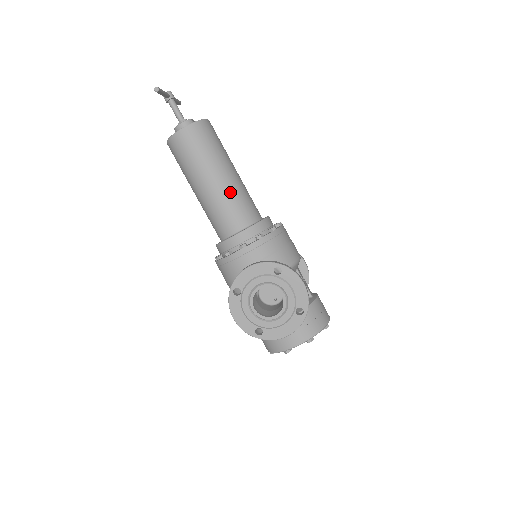
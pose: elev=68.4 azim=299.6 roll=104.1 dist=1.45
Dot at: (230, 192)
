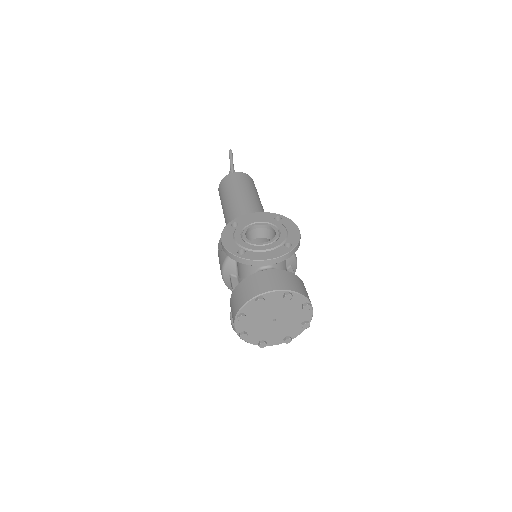
Dot at: (255, 204)
